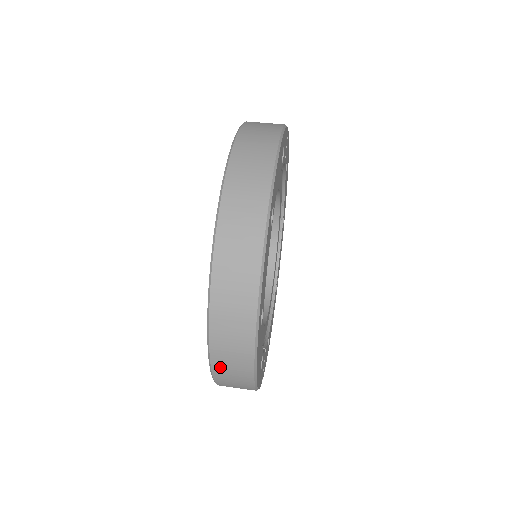
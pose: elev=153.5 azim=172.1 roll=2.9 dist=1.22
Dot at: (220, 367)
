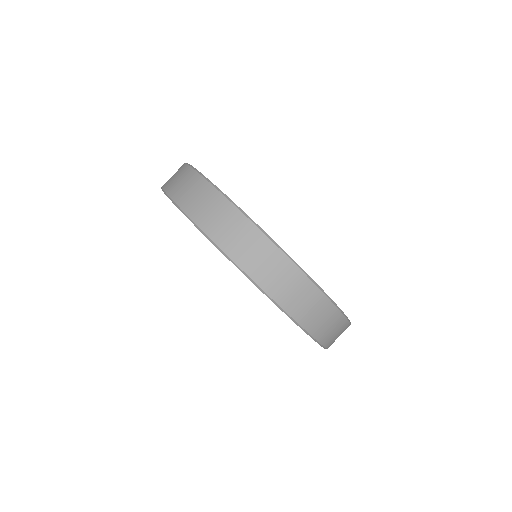
Dot at: (327, 339)
